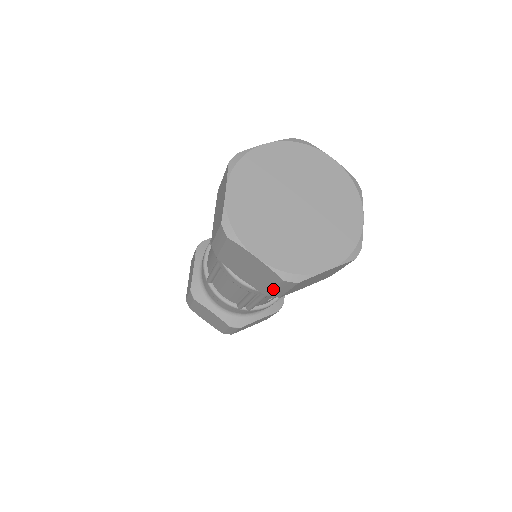
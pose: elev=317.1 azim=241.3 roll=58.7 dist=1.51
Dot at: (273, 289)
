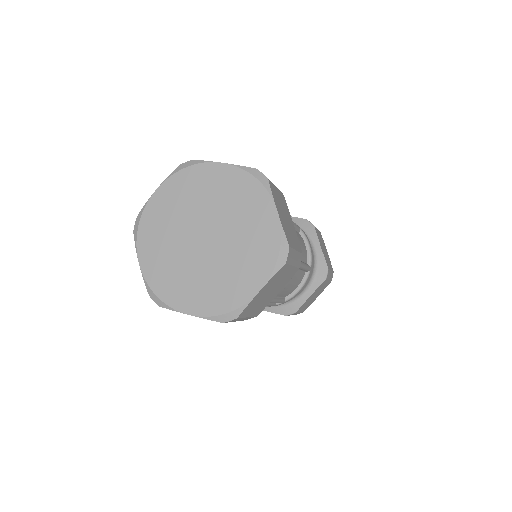
Dot at: occluded
